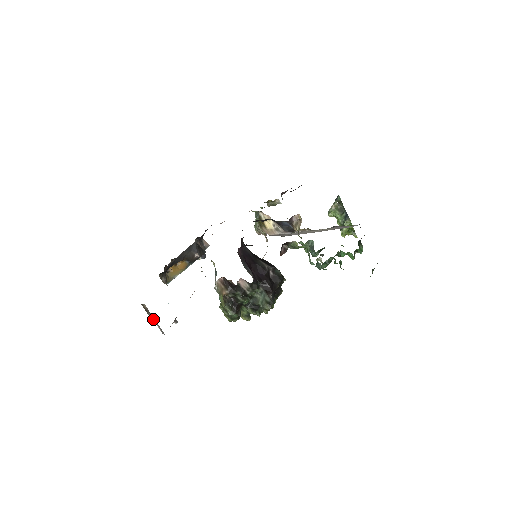
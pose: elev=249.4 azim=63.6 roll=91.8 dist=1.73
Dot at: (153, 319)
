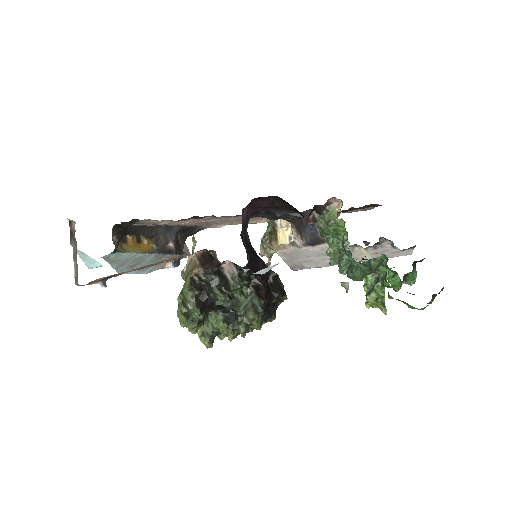
Dot at: (74, 252)
